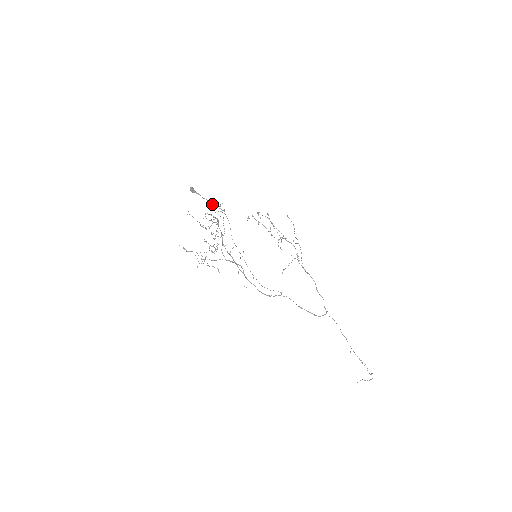
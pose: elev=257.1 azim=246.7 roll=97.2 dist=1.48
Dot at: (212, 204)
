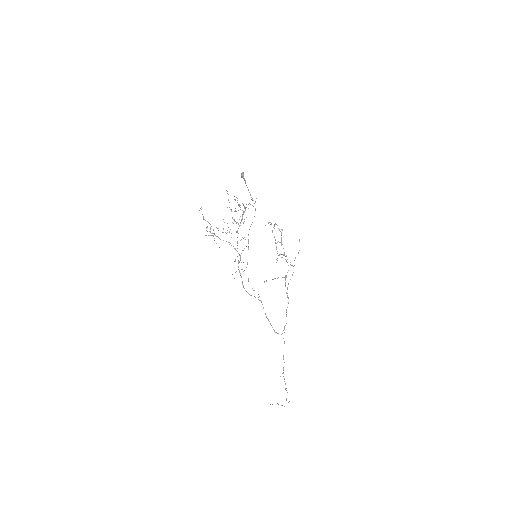
Dot at: (250, 195)
